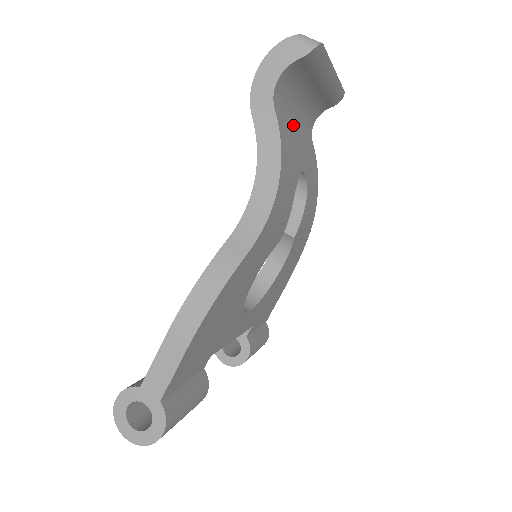
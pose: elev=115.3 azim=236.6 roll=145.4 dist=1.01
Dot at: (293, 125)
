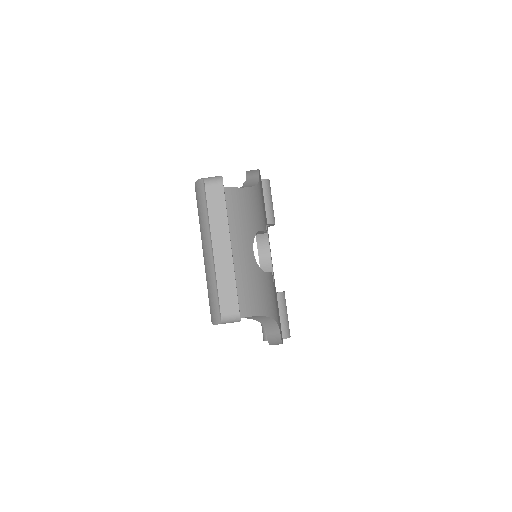
Dot at: occluded
